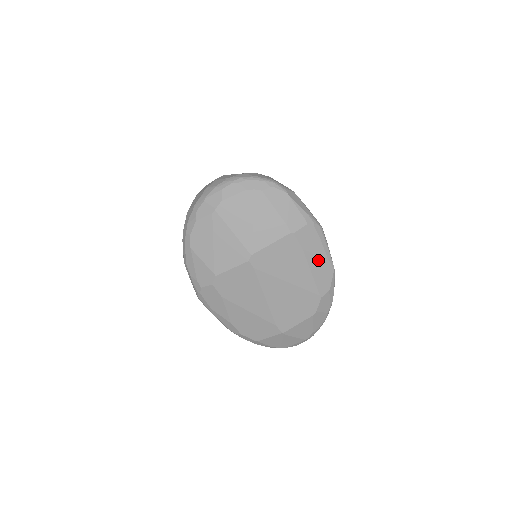
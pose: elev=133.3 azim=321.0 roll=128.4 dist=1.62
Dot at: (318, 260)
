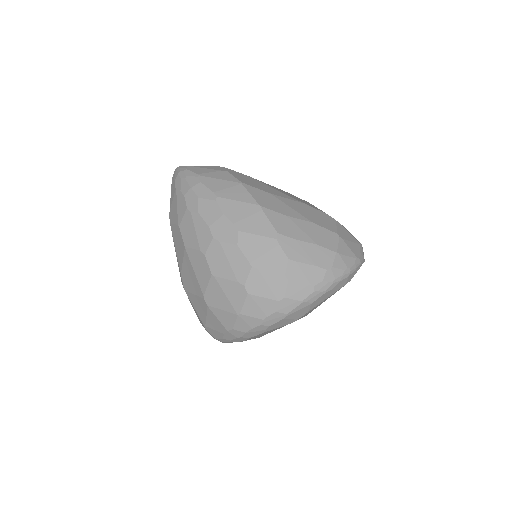
Dot at: occluded
